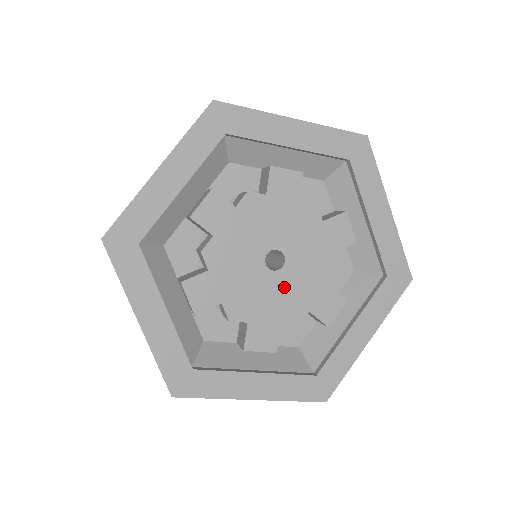
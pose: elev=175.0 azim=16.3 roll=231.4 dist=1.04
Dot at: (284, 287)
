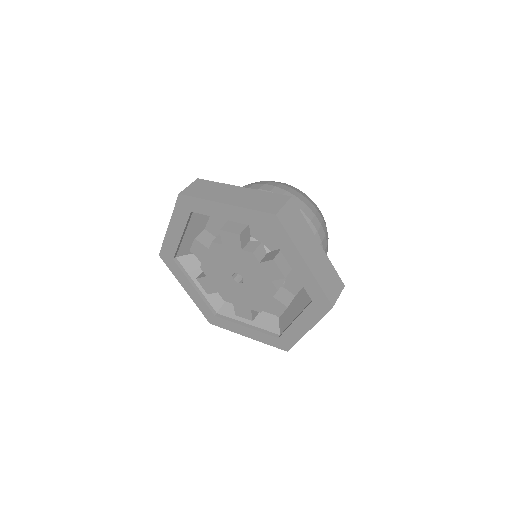
Dot at: (247, 292)
